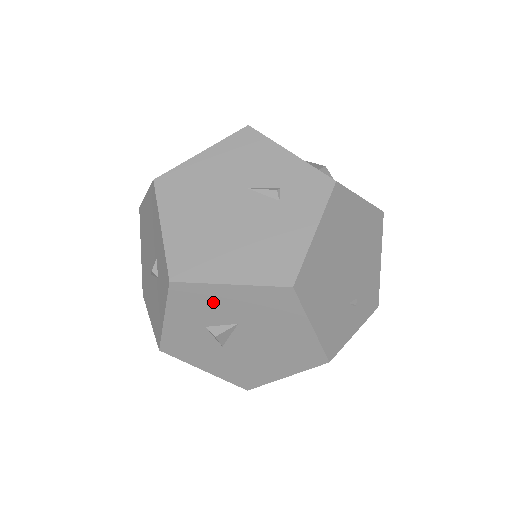
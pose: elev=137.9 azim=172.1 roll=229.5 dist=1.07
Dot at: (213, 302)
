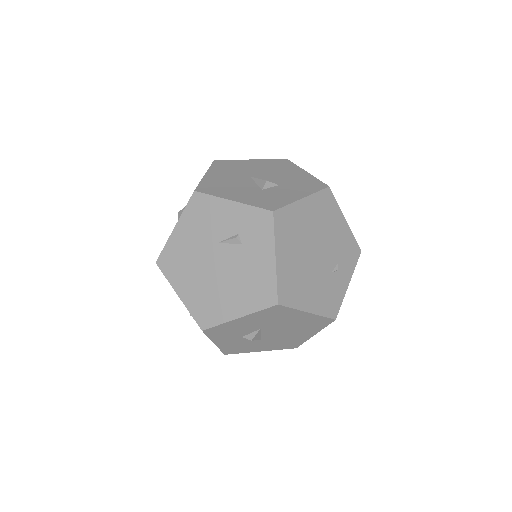
Dot at: (236, 327)
